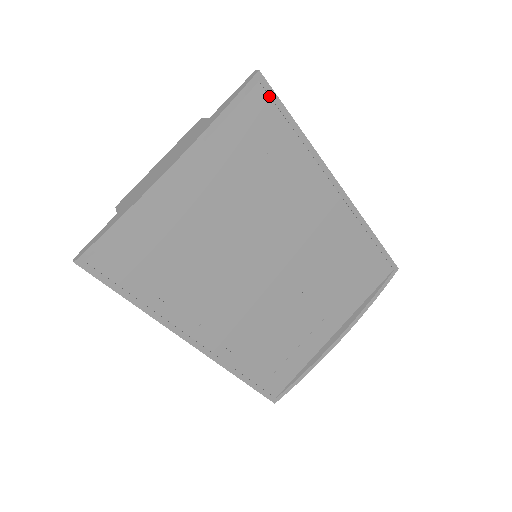
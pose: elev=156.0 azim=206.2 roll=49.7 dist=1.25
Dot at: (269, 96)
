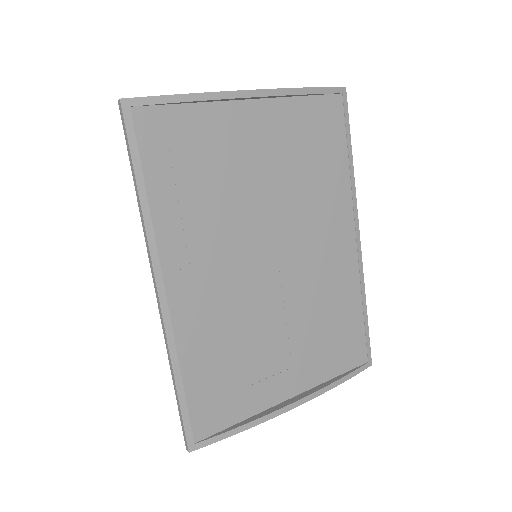
Dot at: (344, 111)
